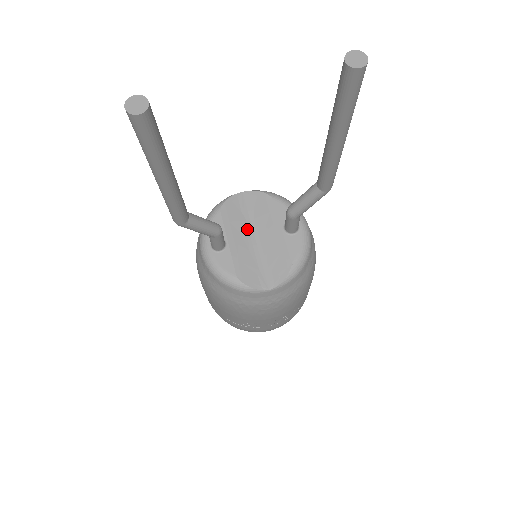
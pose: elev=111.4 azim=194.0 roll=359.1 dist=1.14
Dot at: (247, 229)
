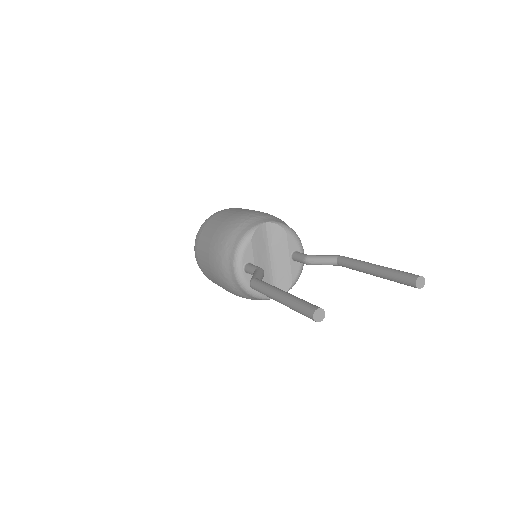
Dot at: (266, 254)
